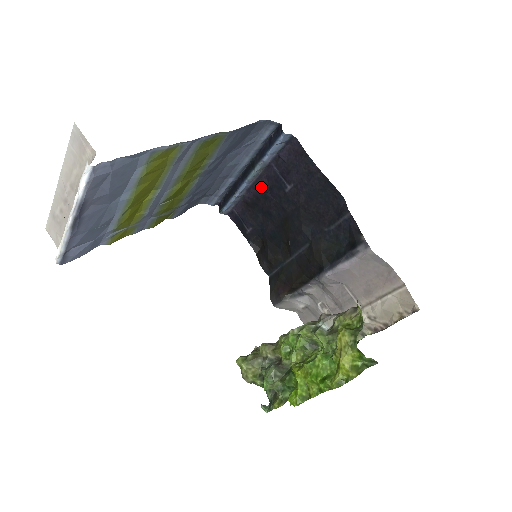
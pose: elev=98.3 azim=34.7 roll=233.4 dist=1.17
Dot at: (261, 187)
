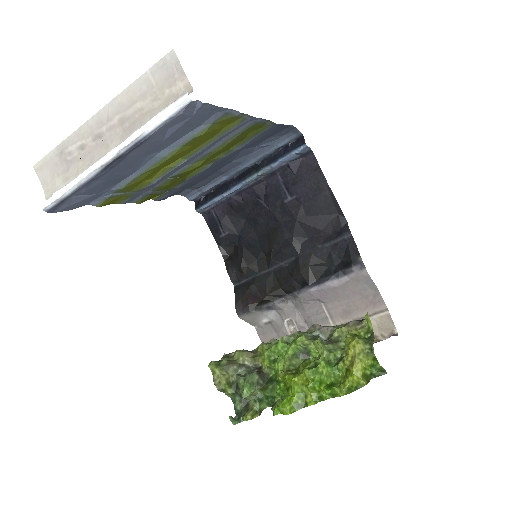
Dot at: (256, 192)
